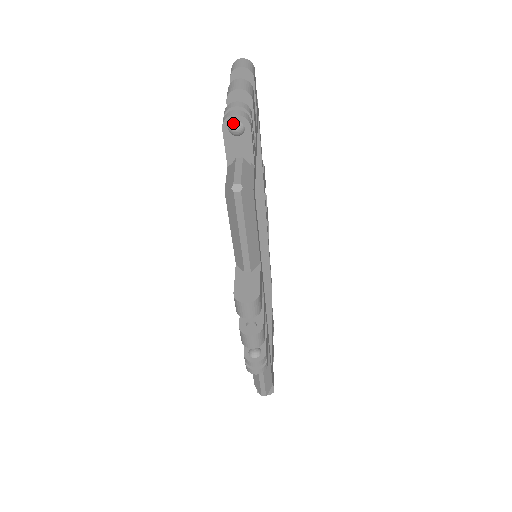
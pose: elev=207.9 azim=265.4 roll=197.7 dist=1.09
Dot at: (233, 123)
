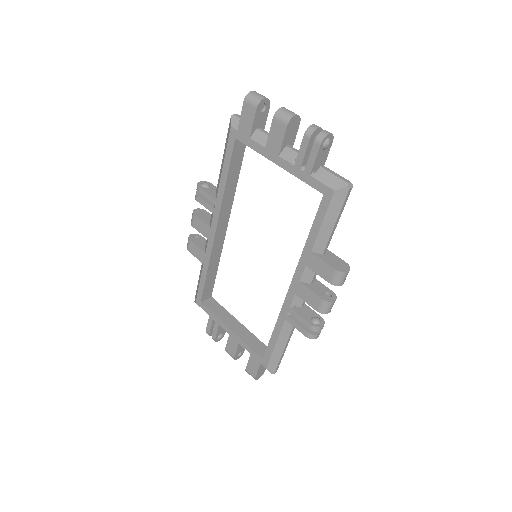
Dot at: (328, 140)
